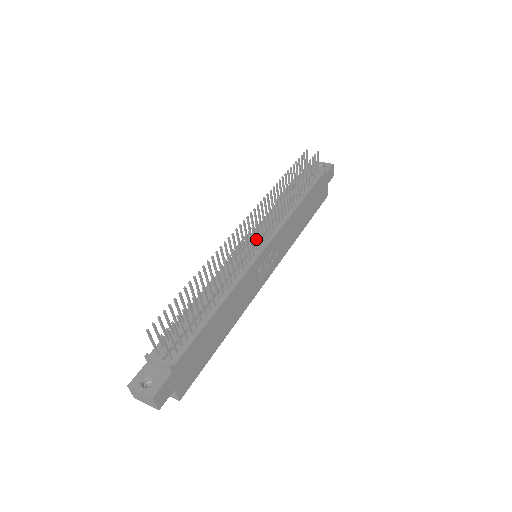
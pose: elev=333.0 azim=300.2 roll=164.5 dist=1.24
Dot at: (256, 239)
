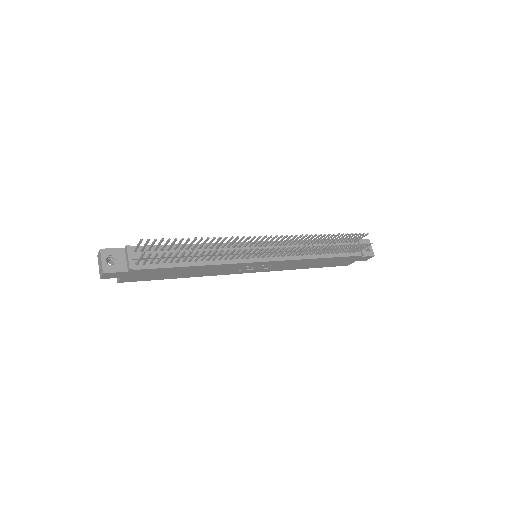
Dot at: occluded
